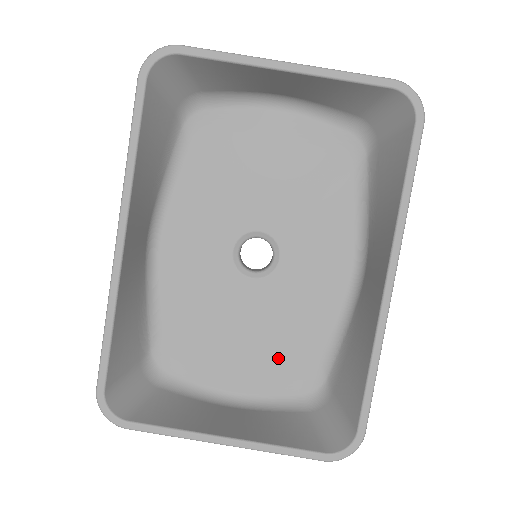
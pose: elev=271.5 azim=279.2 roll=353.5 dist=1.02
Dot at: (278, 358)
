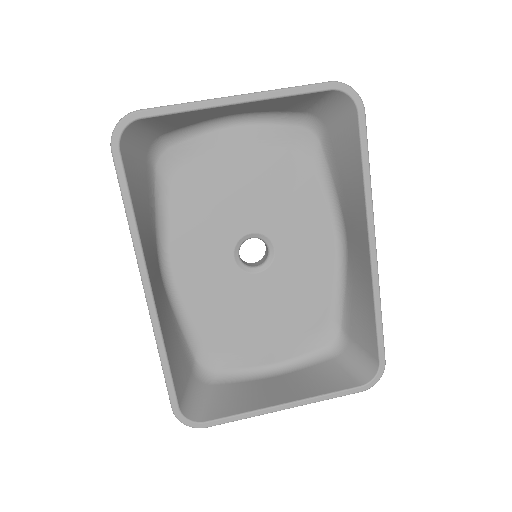
Dot at: (298, 326)
